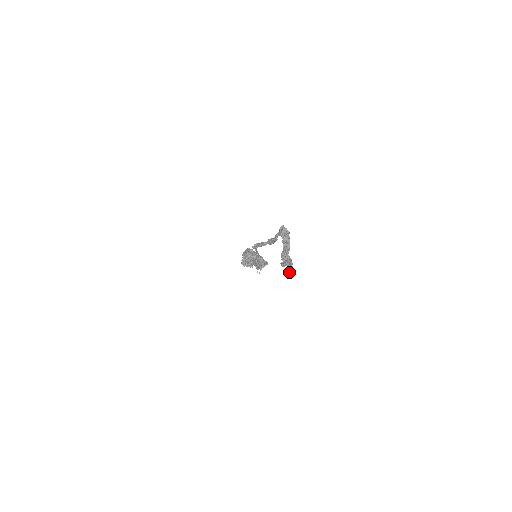
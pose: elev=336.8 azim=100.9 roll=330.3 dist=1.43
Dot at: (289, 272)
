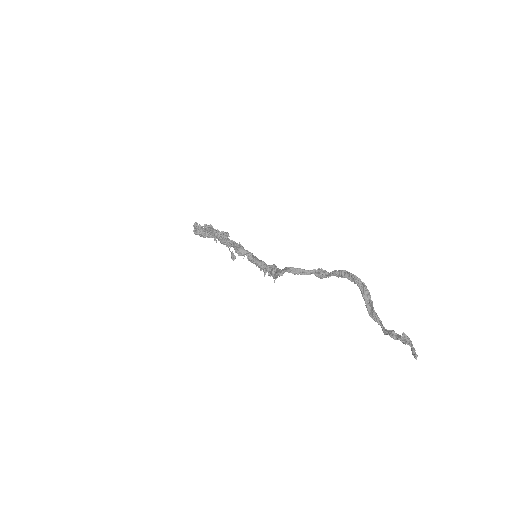
Dot at: (415, 356)
